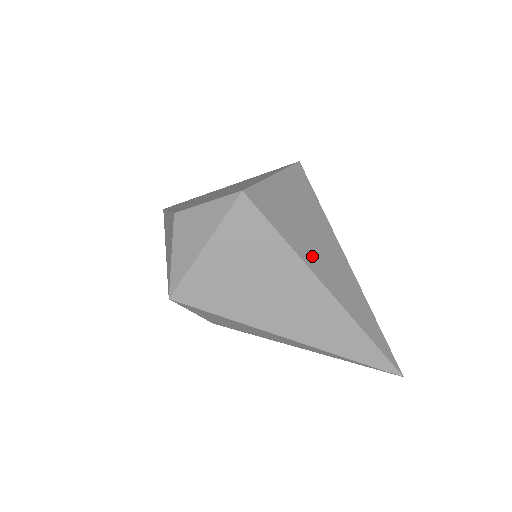
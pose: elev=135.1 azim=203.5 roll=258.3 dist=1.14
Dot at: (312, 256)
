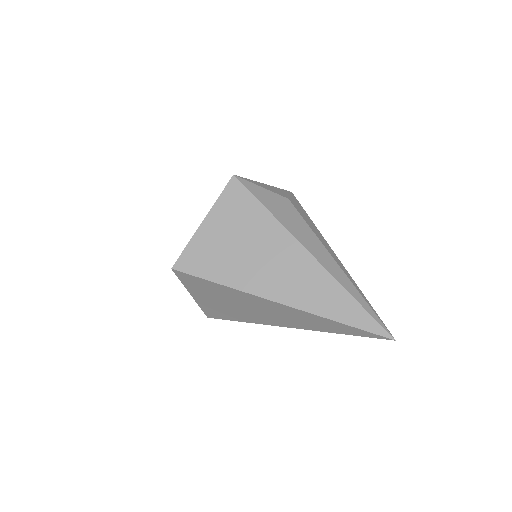
Dot at: (255, 279)
